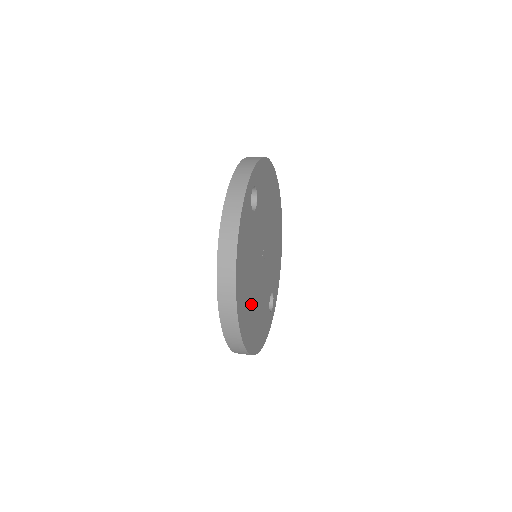
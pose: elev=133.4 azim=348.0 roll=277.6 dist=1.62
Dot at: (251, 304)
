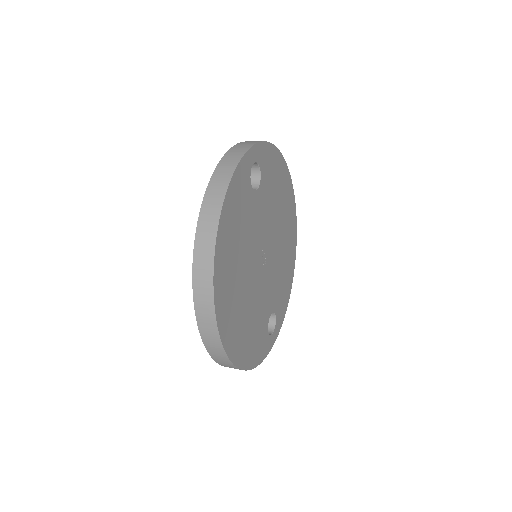
Dot at: (238, 297)
